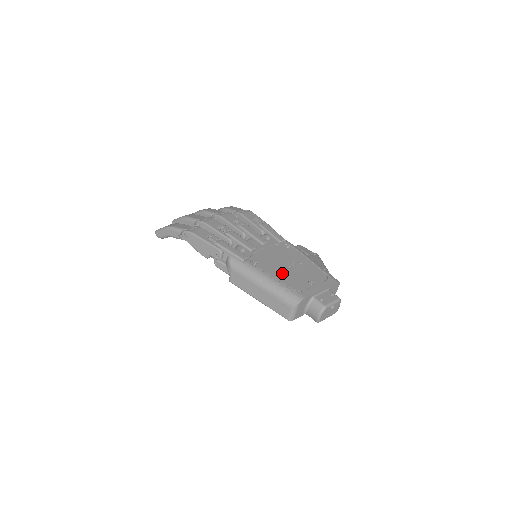
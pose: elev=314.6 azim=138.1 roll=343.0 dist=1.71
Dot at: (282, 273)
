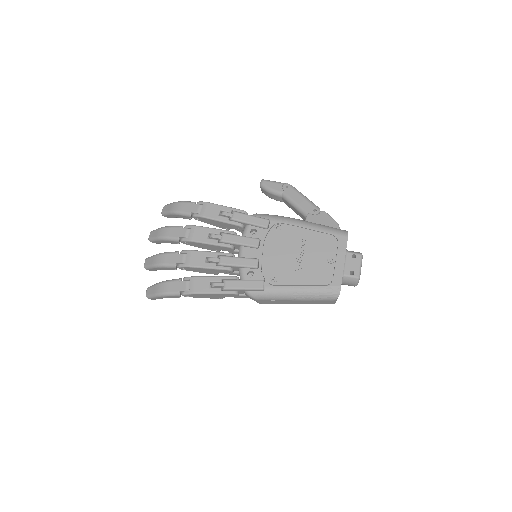
Dot at: (302, 272)
